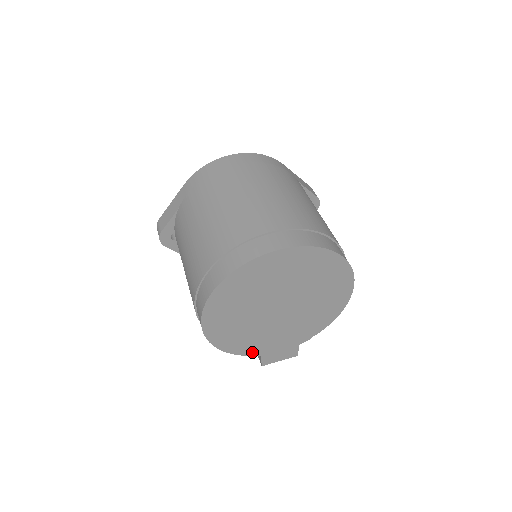
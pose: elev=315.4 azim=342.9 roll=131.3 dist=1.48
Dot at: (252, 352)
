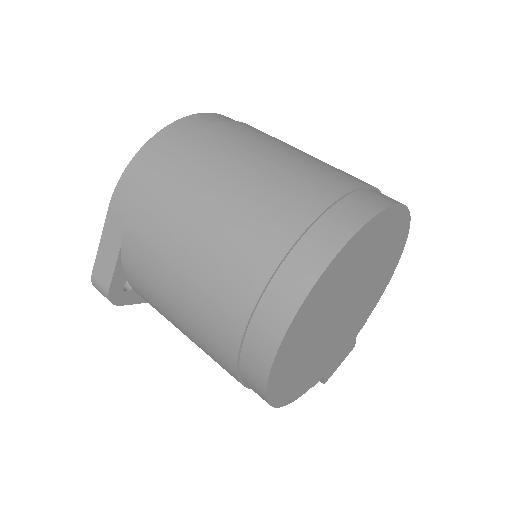
Dot at: (316, 379)
